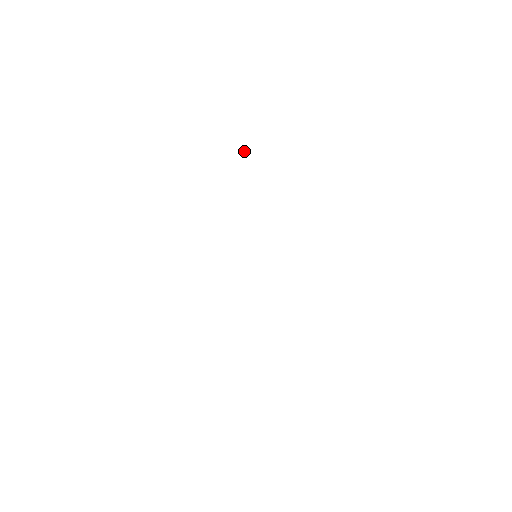
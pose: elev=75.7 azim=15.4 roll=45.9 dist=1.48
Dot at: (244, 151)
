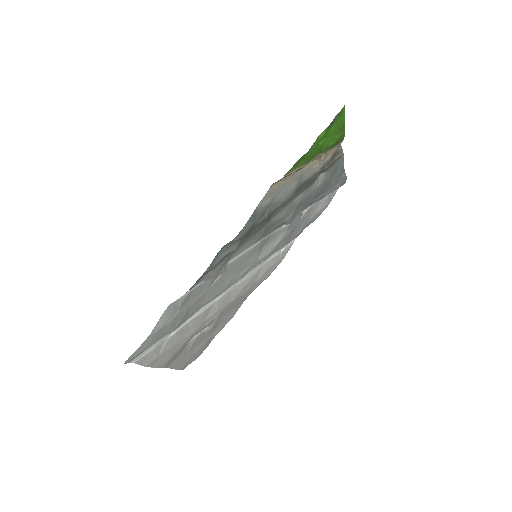
Dot at: (322, 159)
